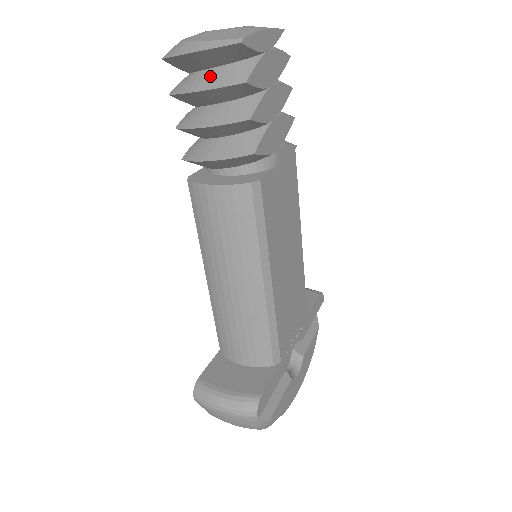
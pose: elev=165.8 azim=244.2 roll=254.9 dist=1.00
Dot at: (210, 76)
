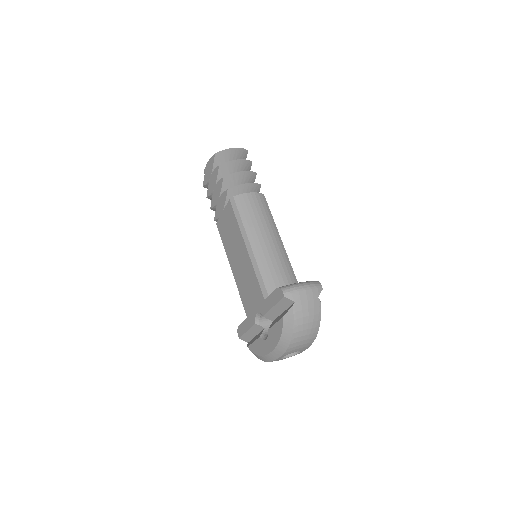
Dot at: occluded
